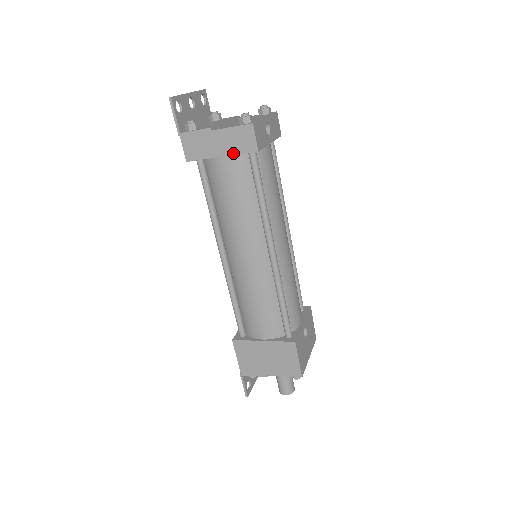
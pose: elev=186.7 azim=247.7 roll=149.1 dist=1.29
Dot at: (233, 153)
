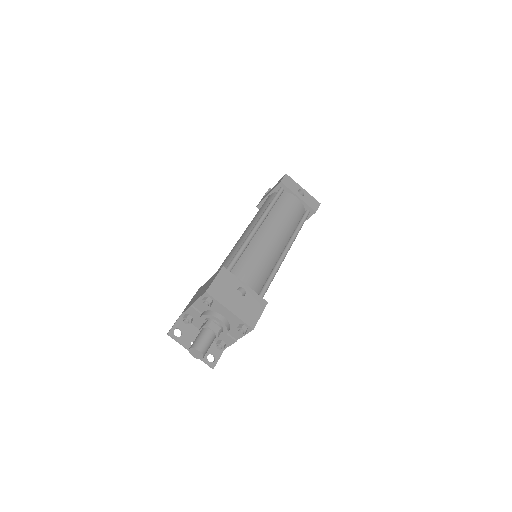
Dot at: (273, 190)
